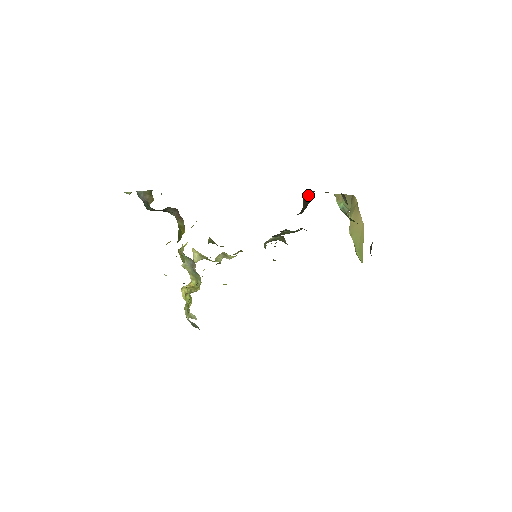
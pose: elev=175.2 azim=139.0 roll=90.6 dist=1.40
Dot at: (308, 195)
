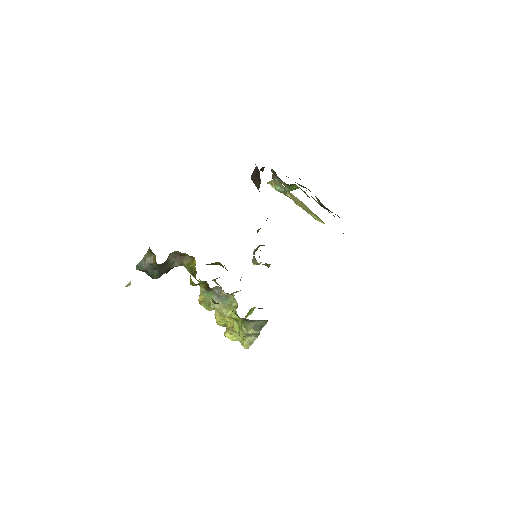
Dot at: (254, 175)
